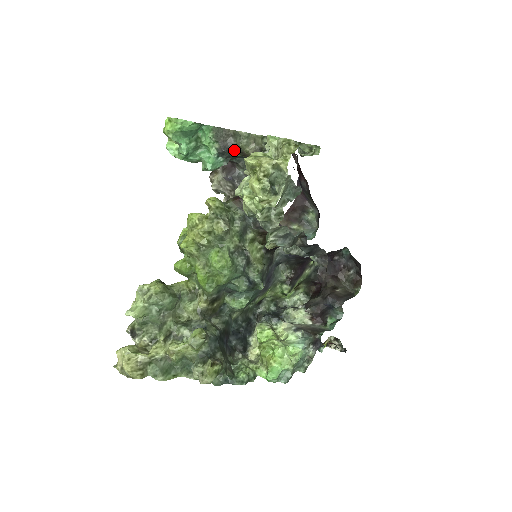
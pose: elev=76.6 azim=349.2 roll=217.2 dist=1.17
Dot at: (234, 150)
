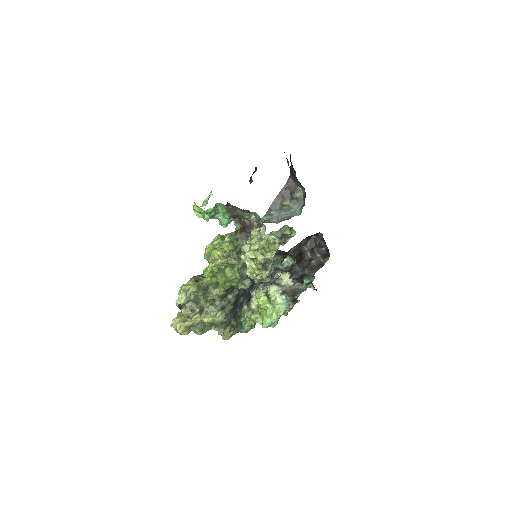
Dot at: (240, 216)
